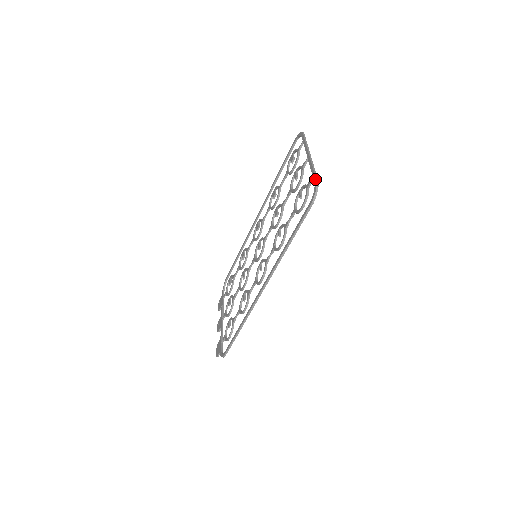
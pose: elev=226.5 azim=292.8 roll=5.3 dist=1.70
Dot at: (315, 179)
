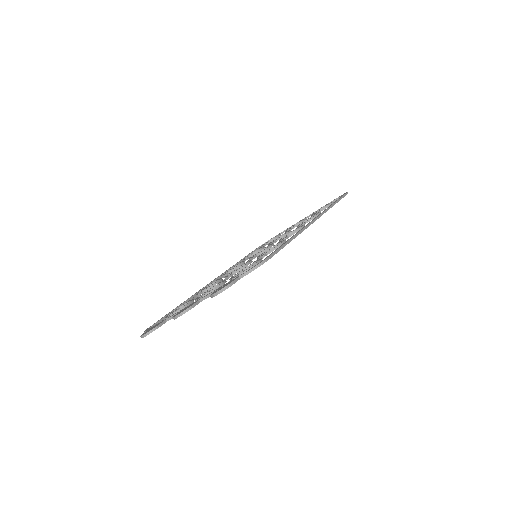
Dot at: (336, 198)
